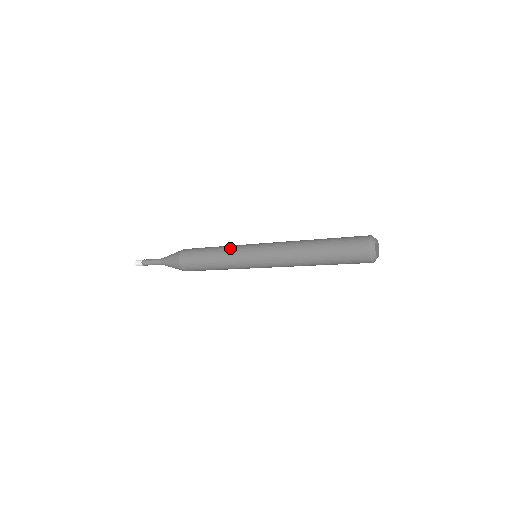
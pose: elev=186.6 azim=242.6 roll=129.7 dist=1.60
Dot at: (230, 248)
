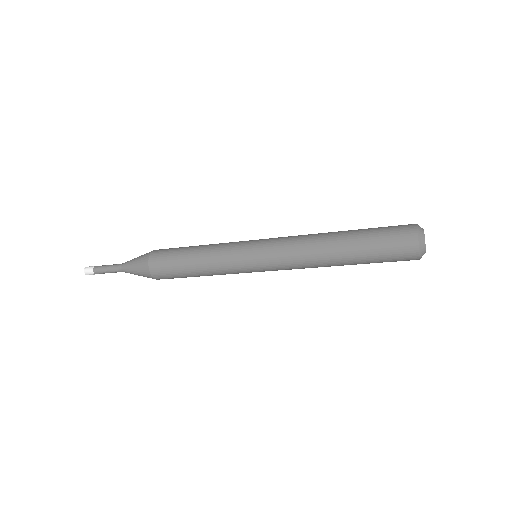
Dot at: occluded
